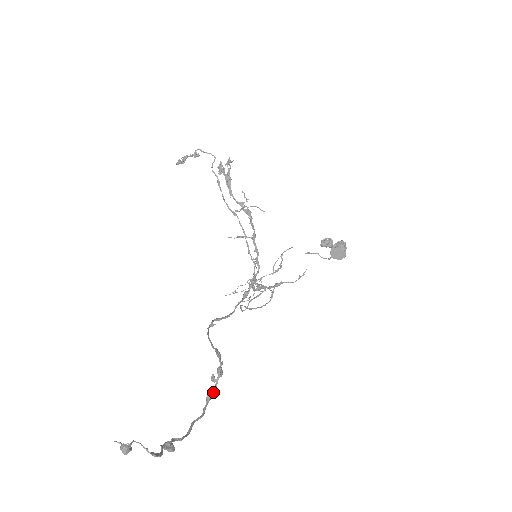
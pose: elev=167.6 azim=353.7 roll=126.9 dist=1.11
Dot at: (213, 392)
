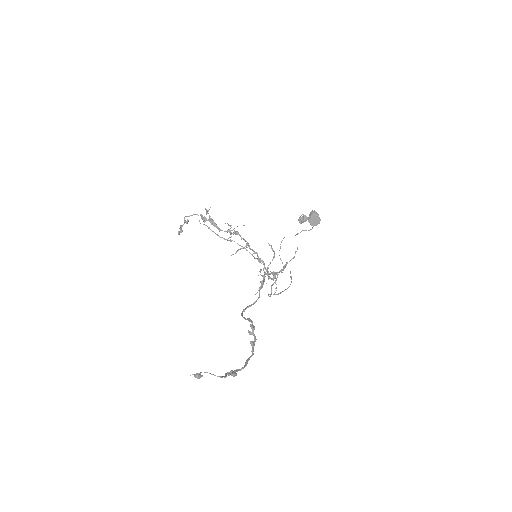
Dot at: (254, 340)
